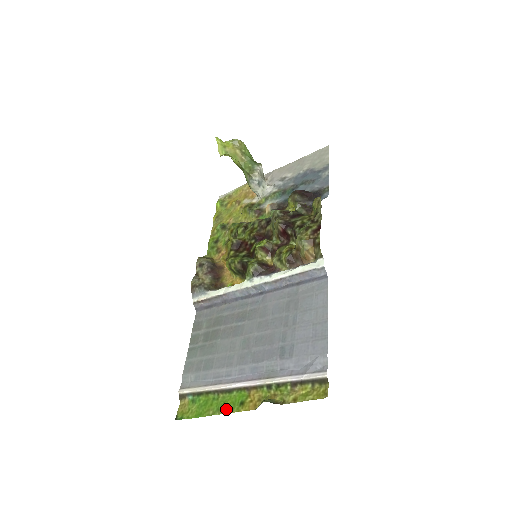
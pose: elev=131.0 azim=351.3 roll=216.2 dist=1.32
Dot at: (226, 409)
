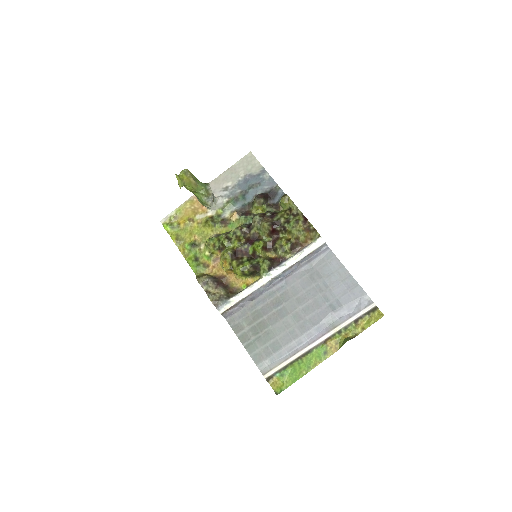
Dot at: (315, 363)
